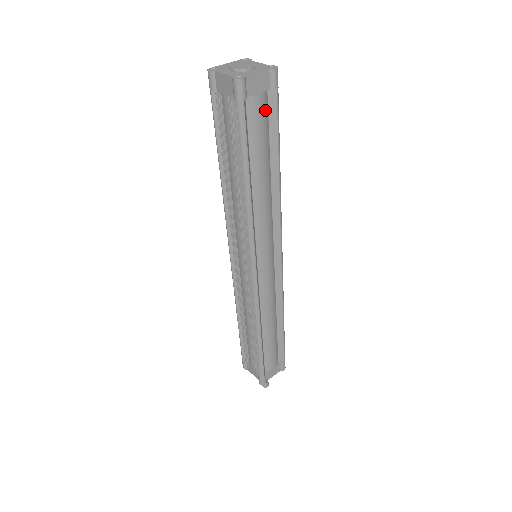
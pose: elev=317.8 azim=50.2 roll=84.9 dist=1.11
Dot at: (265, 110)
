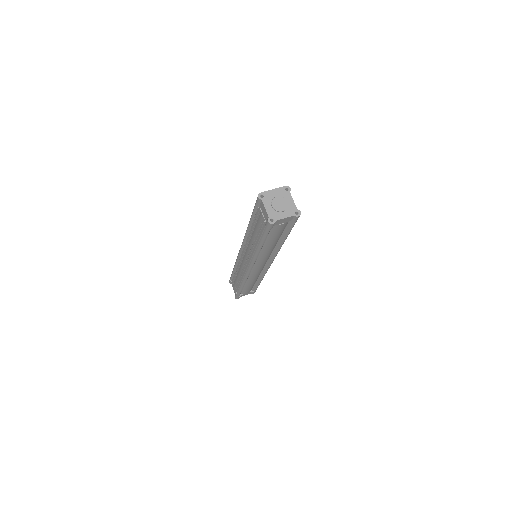
Dot at: (284, 226)
